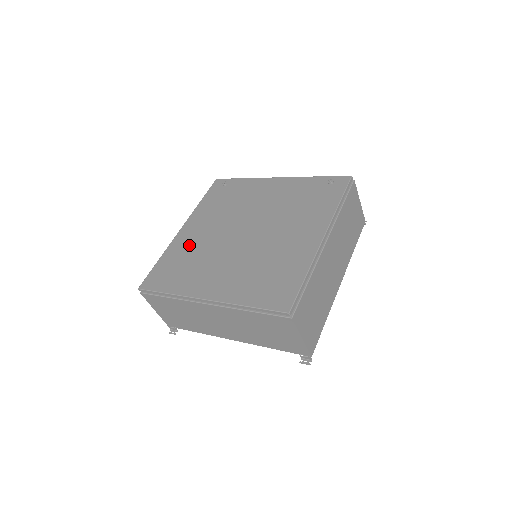
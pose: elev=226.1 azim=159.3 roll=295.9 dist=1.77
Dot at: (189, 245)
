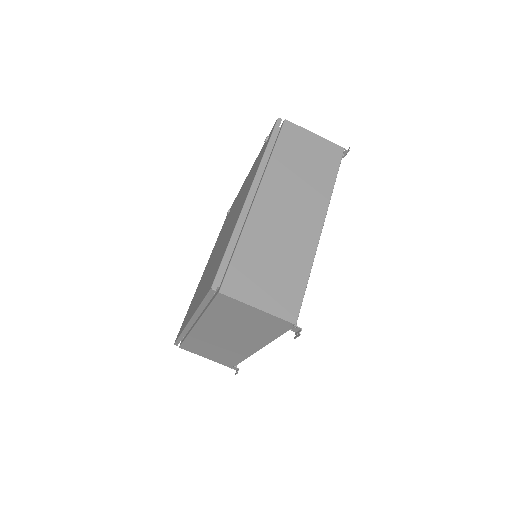
Dot at: (200, 282)
